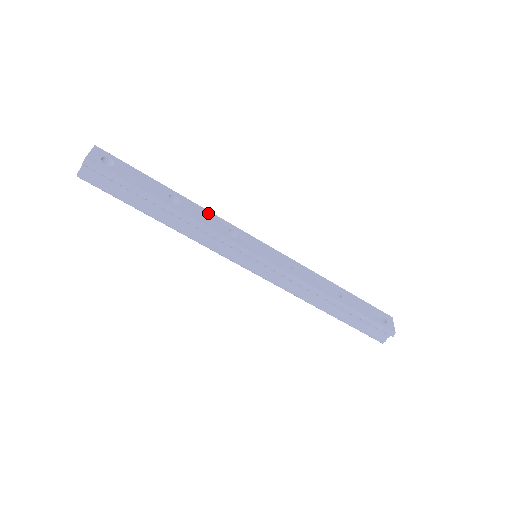
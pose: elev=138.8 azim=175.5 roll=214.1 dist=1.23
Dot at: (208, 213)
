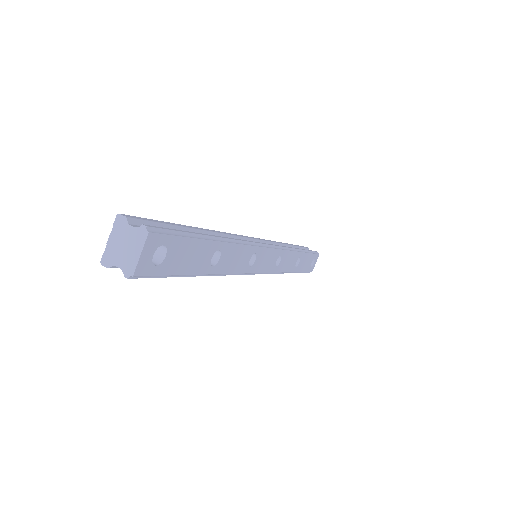
Dot at: (241, 249)
